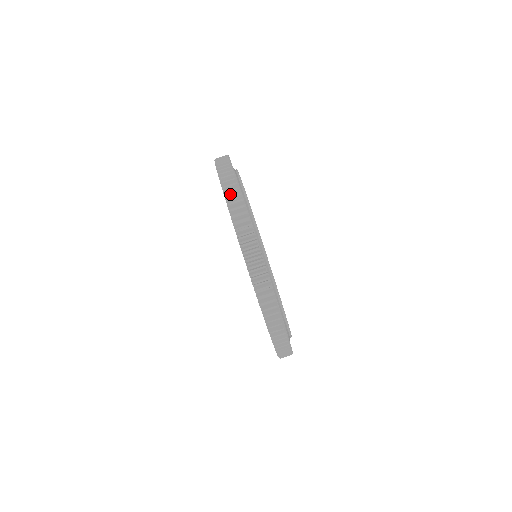
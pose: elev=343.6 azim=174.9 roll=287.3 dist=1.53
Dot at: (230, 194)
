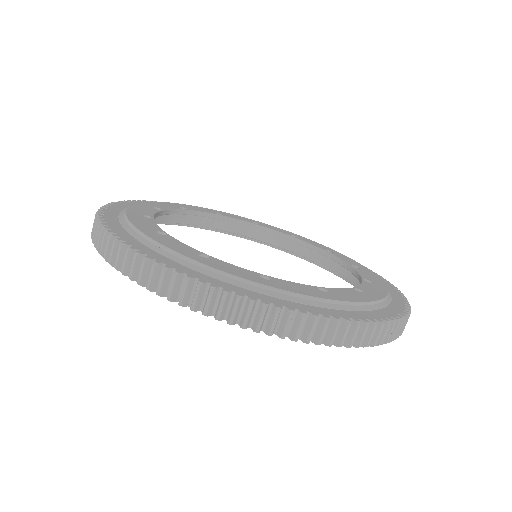
Dot at: occluded
